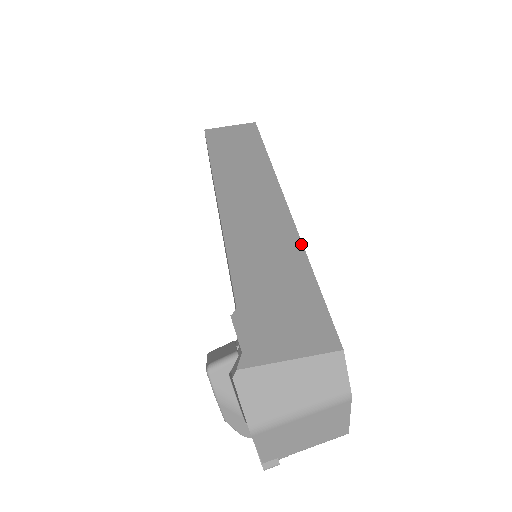
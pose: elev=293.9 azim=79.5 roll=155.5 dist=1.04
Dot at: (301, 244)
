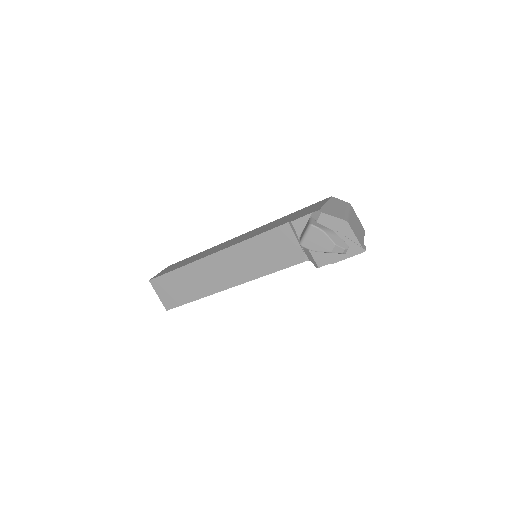
Dot at: (271, 222)
